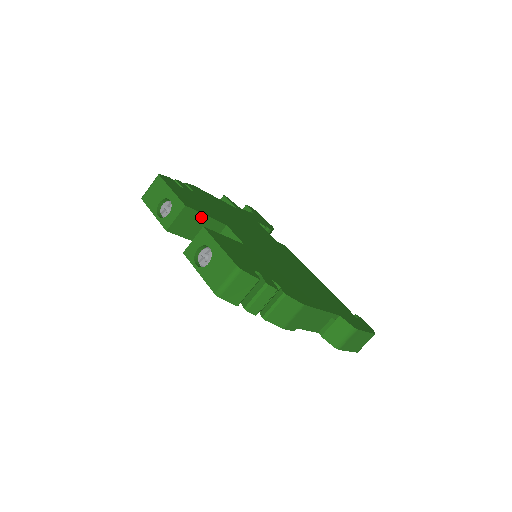
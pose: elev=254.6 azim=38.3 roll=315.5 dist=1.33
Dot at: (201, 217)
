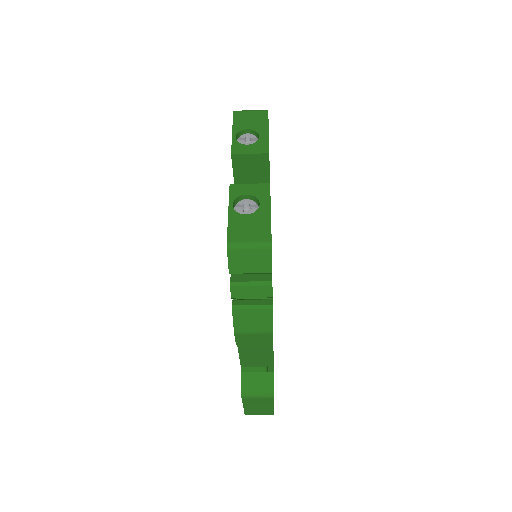
Dot at: (265, 177)
